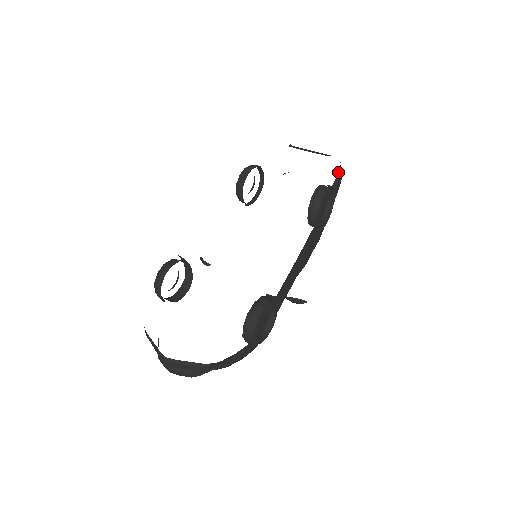
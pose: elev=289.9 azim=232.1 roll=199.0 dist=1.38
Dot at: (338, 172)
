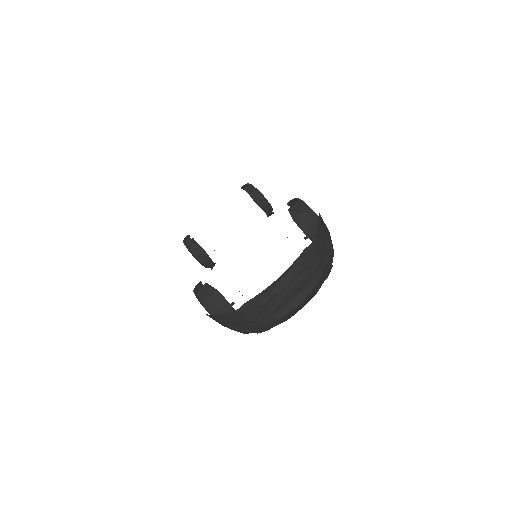
Dot at: occluded
